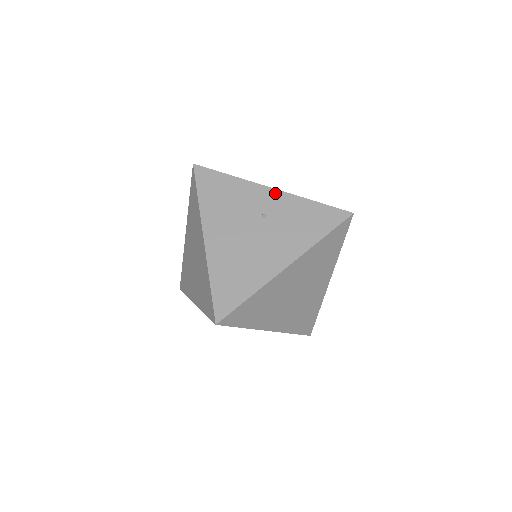
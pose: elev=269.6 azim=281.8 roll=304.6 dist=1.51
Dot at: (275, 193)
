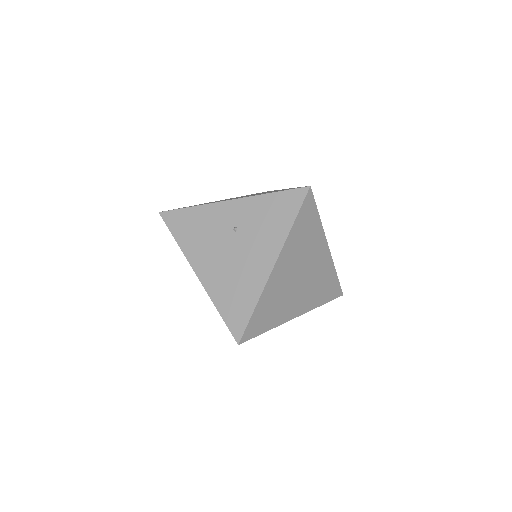
Dot at: (235, 203)
